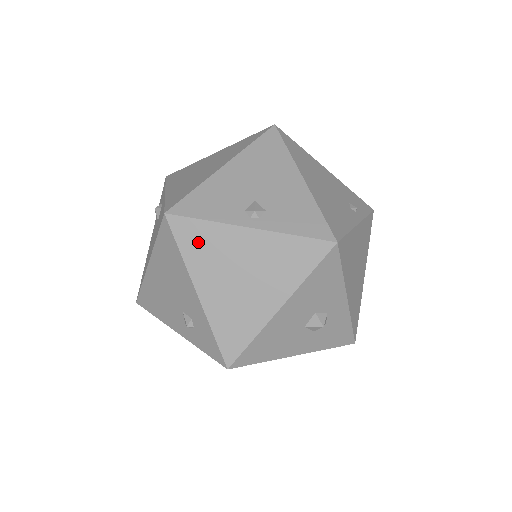
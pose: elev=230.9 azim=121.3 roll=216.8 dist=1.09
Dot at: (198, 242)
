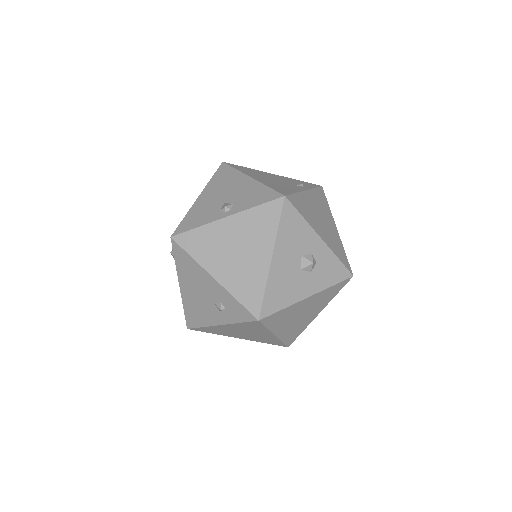
Dot at: (199, 244)
